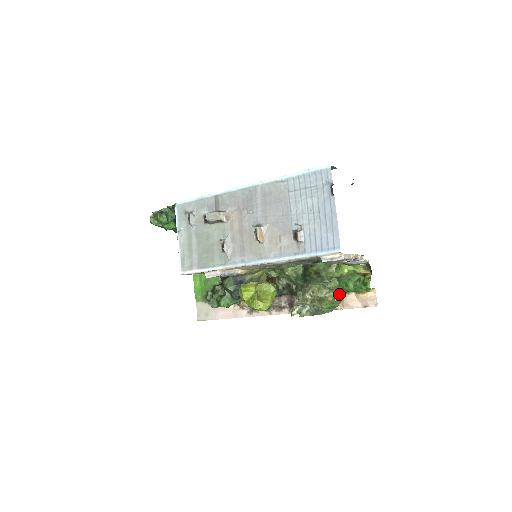
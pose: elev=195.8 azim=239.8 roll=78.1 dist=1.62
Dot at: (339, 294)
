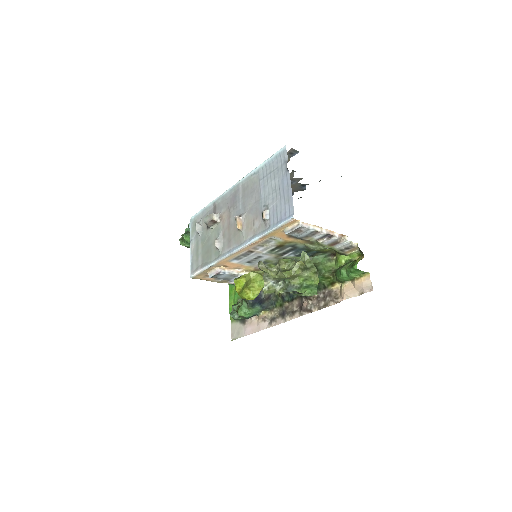
Dot at: (311, 268)
